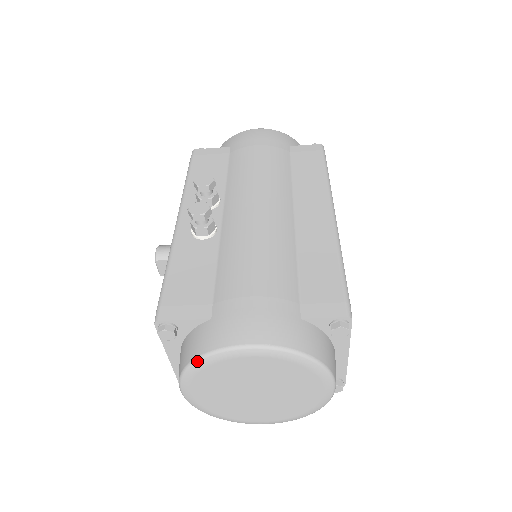
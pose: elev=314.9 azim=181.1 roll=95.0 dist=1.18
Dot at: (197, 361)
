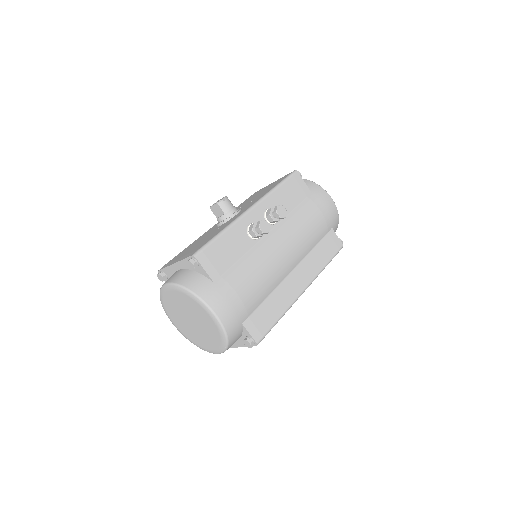
Dot at: (190, 292)
